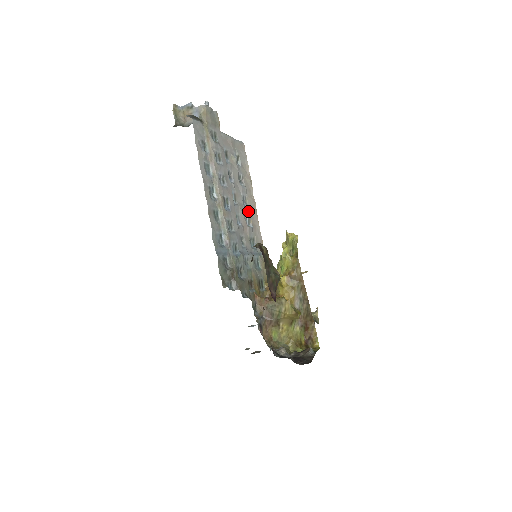
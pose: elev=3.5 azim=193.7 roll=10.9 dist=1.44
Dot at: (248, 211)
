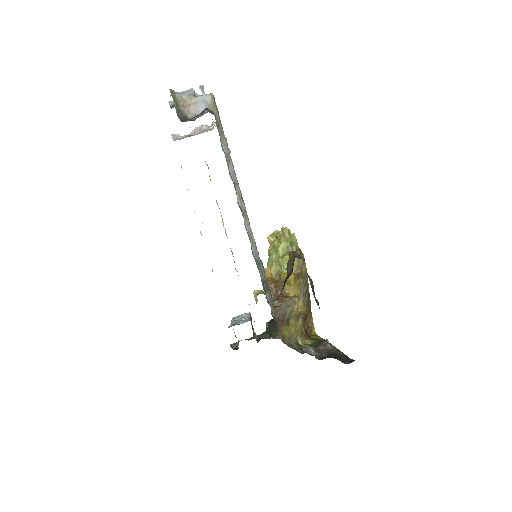
Dot at: occluded
